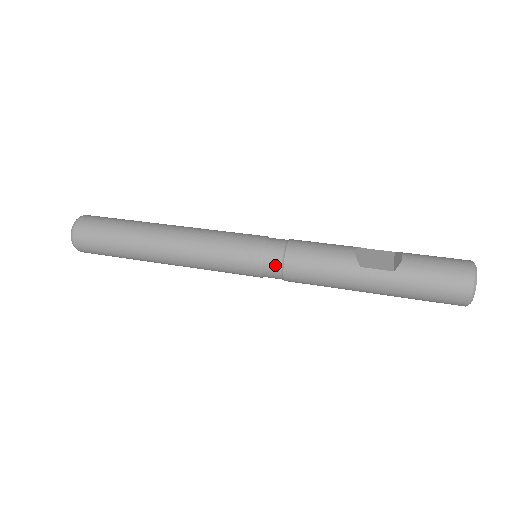
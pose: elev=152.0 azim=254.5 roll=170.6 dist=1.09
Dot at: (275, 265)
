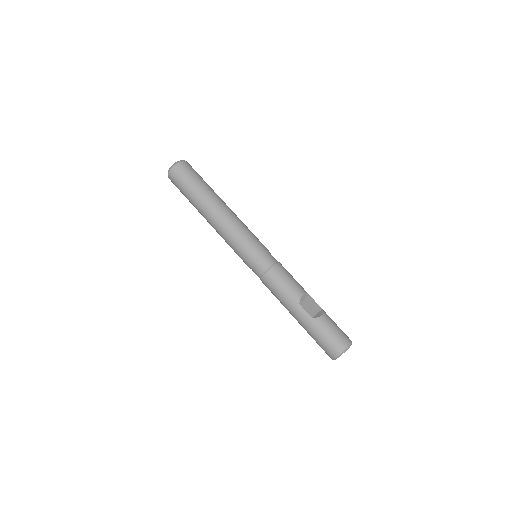
Dot at: (261, 270)
